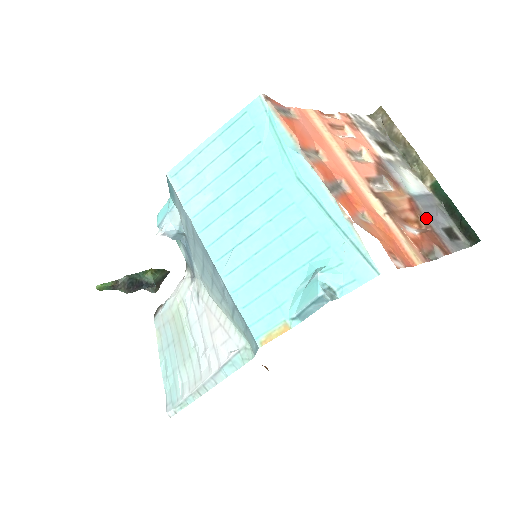
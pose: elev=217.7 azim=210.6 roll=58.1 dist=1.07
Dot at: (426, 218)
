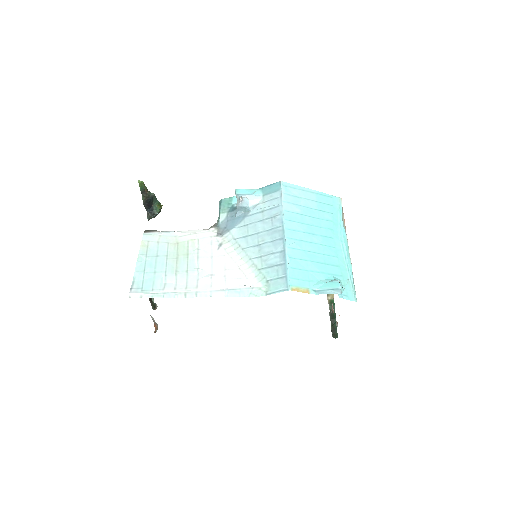
Dot at: occluded
